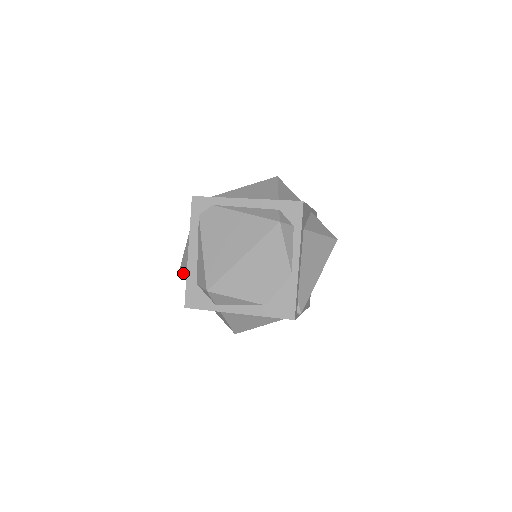
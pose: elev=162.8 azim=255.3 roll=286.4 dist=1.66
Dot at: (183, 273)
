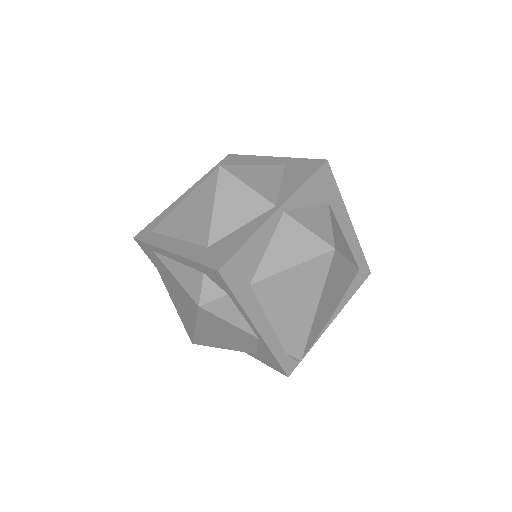
Dot at: occluded
